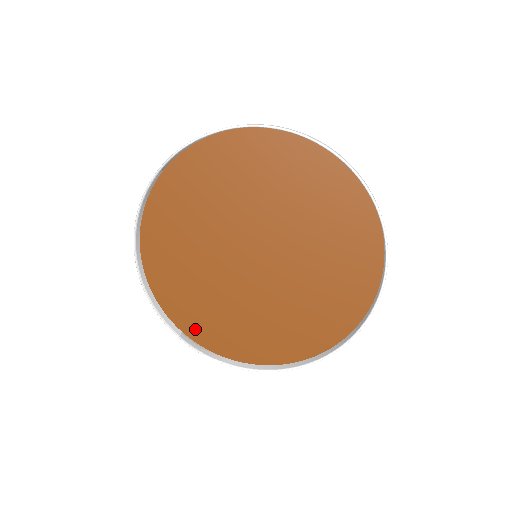
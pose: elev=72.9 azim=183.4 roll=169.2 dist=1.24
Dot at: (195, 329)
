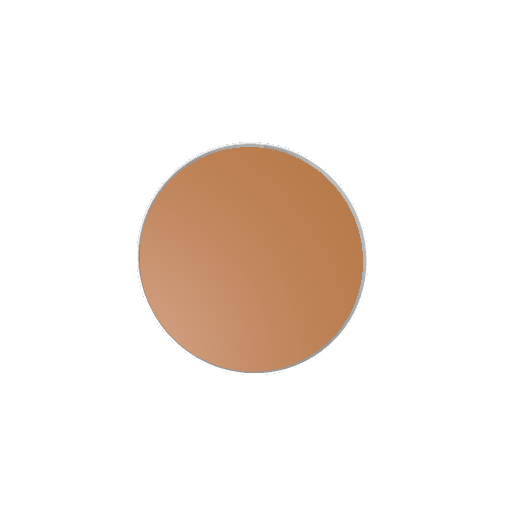
Dot at: (153, 254)
